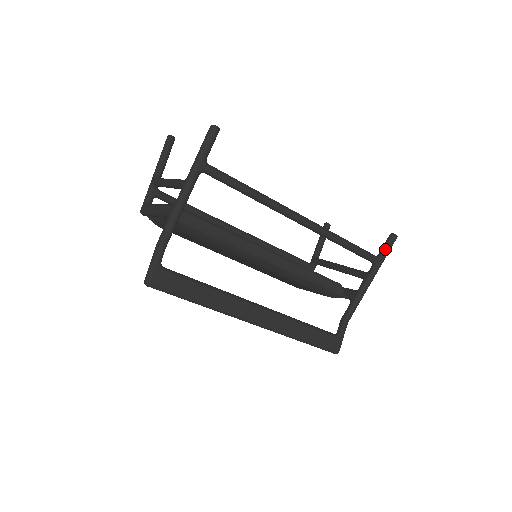
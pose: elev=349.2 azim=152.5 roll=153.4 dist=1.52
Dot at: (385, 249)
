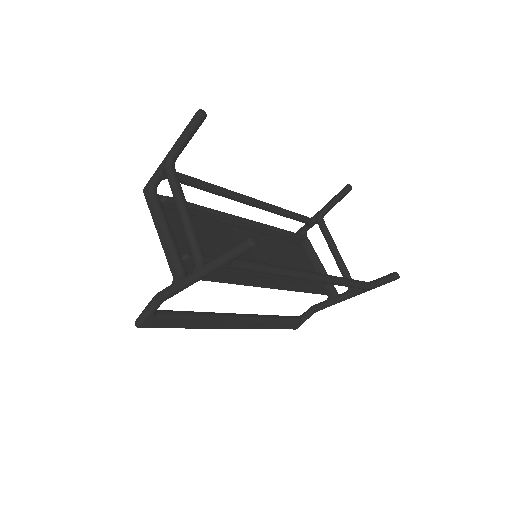
Dot at: (381, 283)
